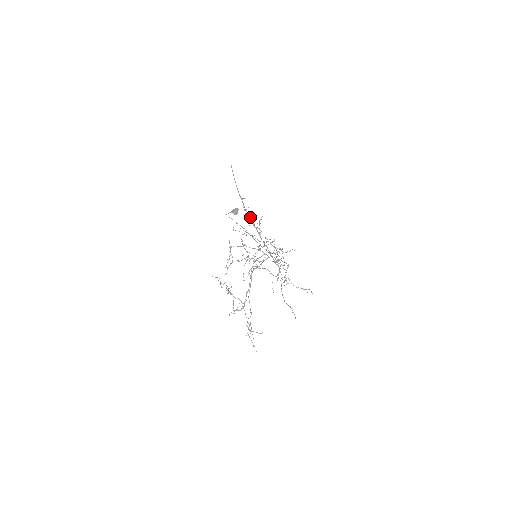
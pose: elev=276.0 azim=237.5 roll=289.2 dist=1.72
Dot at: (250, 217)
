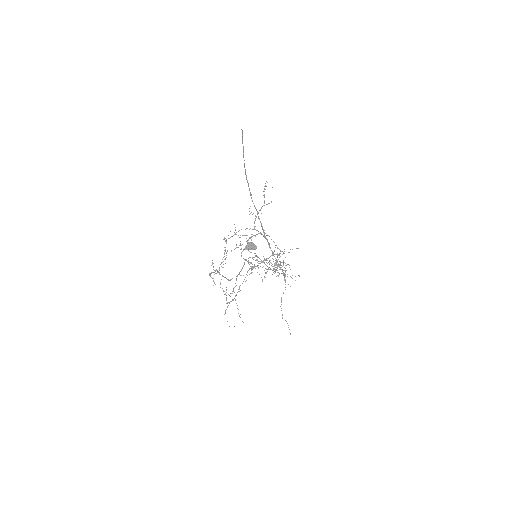
Dot at: (256, 209)
